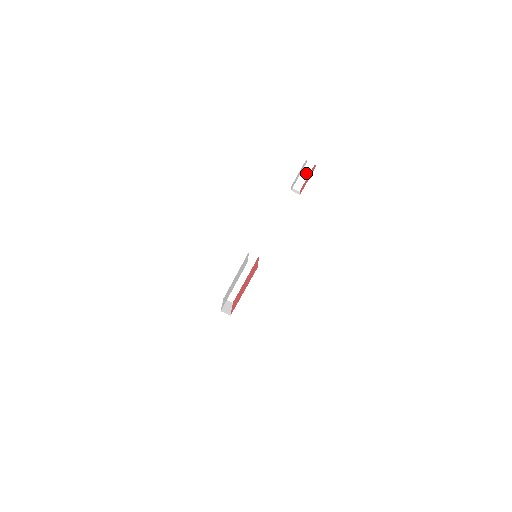
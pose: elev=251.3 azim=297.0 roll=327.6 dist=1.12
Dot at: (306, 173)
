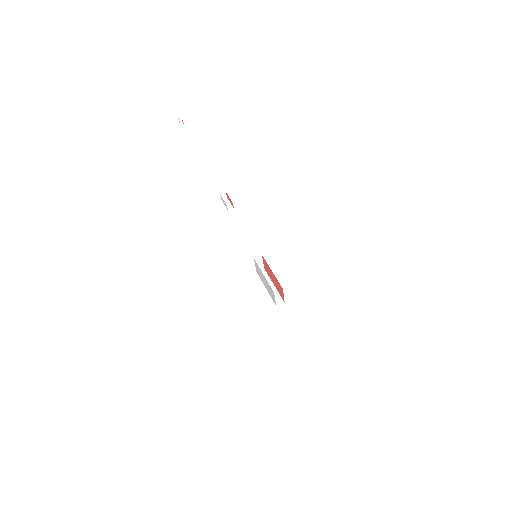
Dot at: (228, 203)
